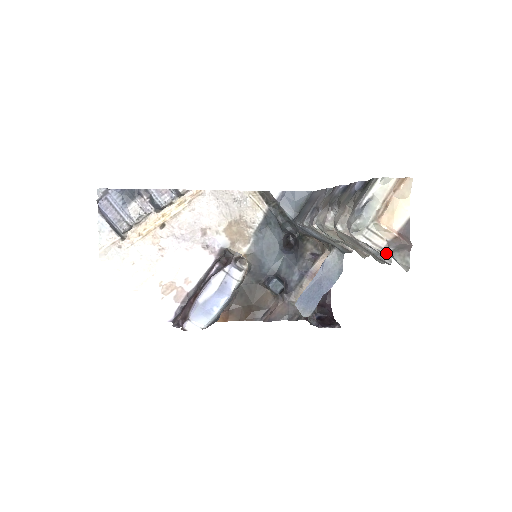
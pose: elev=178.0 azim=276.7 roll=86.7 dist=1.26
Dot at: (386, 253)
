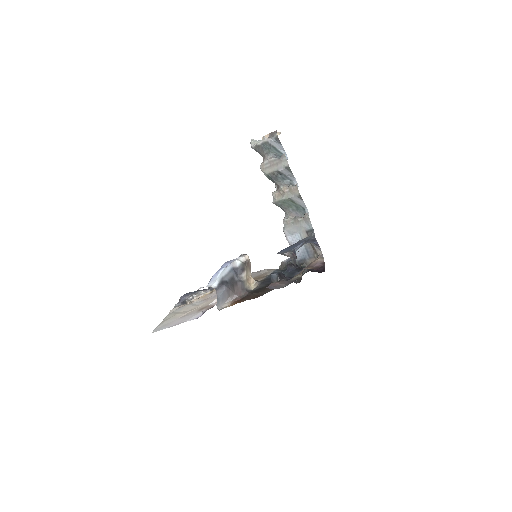
Dot at: (266, 138)
